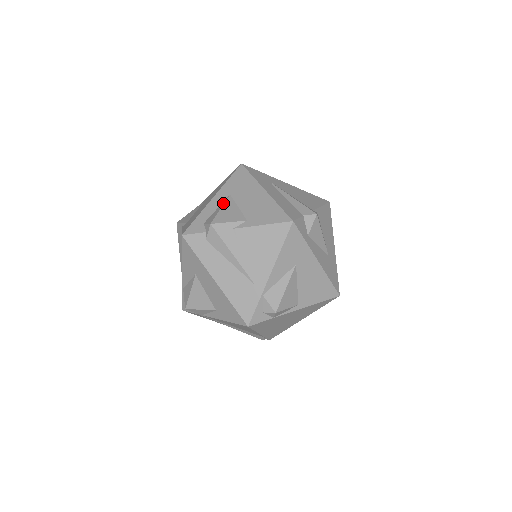
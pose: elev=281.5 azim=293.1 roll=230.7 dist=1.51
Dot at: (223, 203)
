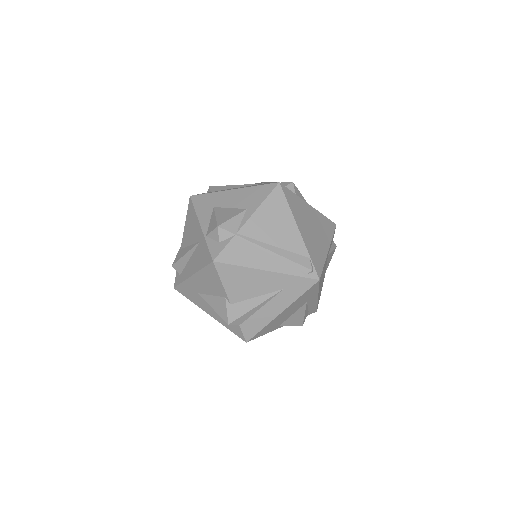
Dot at: occluded
